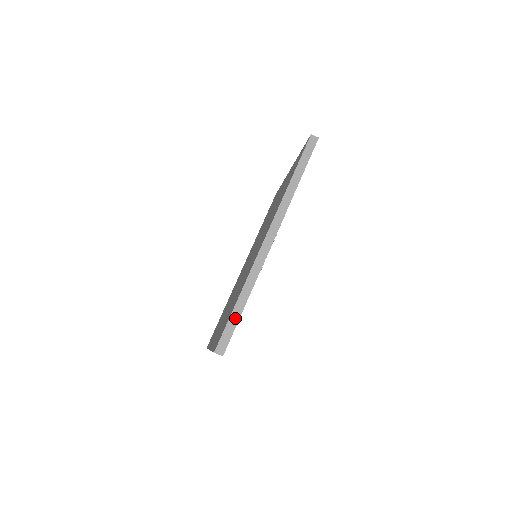
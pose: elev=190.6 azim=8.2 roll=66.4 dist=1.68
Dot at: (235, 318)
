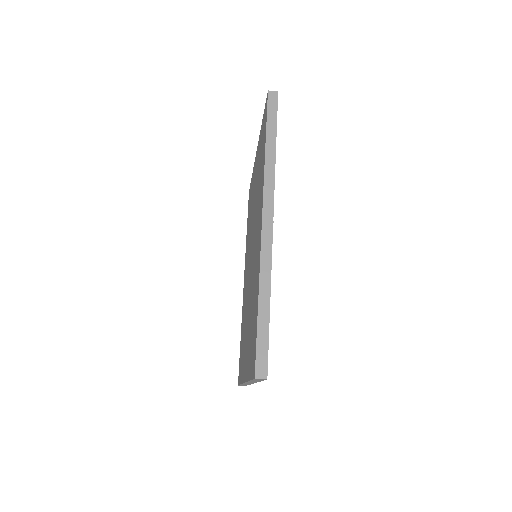
Dot at: (264, 327)
